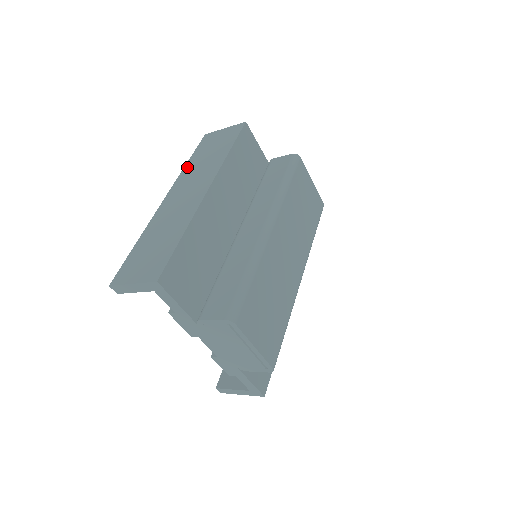
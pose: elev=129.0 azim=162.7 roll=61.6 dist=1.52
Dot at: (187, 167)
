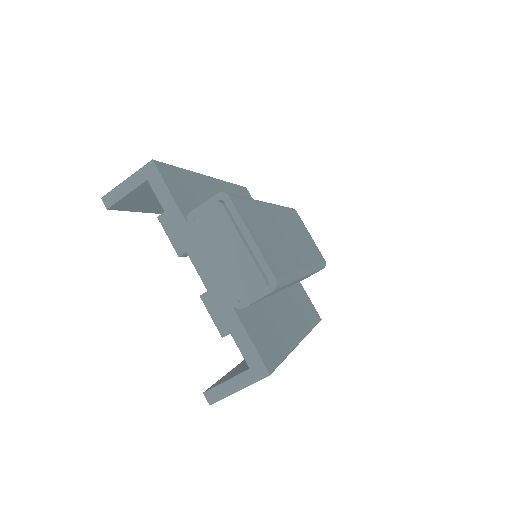
Dot at: occluded
